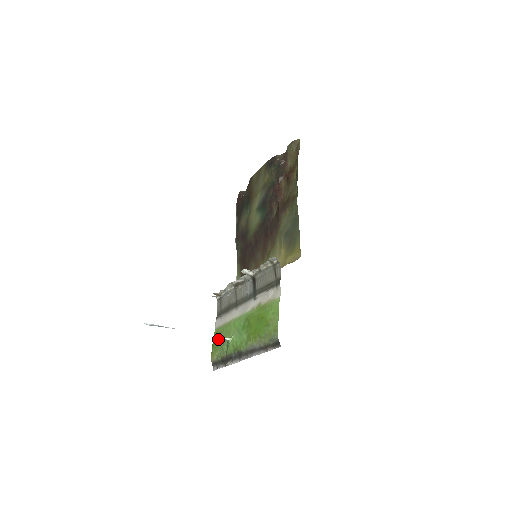
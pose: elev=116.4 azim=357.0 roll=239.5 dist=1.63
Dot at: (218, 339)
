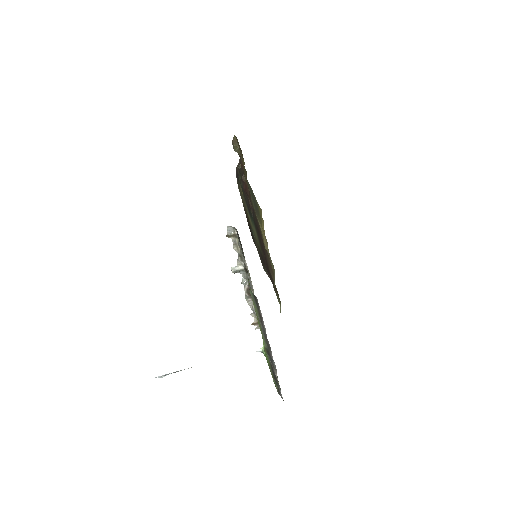
Dot at: occluded
